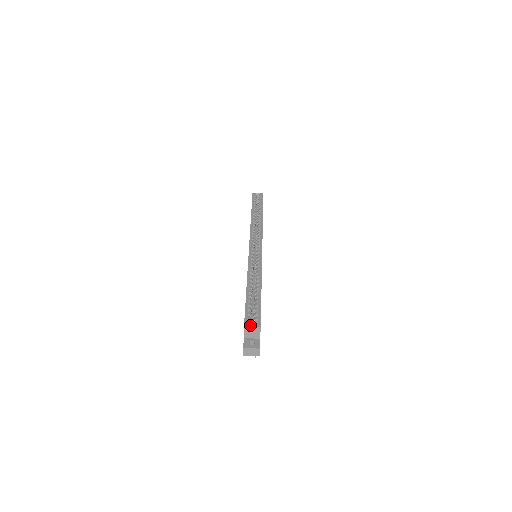
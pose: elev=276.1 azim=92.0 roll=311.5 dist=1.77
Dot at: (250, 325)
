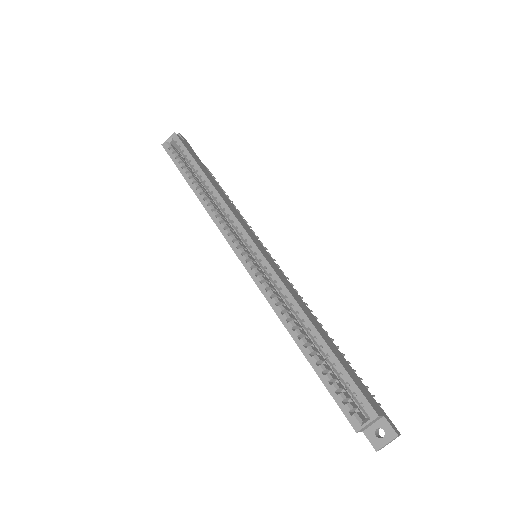
Dot at: (360, 421)
